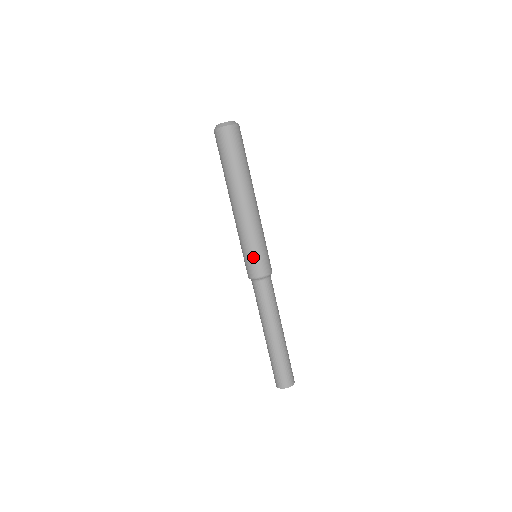
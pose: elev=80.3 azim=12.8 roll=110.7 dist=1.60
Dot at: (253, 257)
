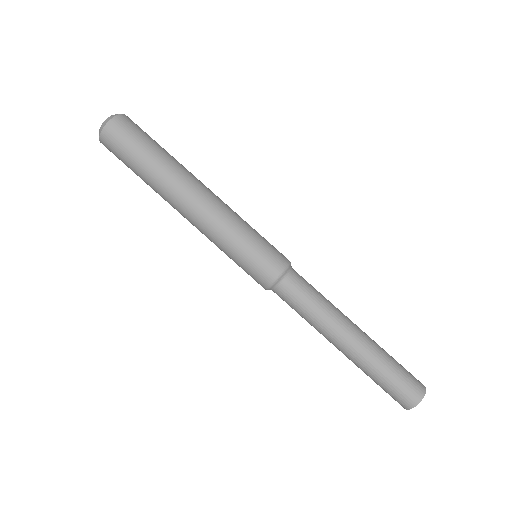
Dot at: (252, 256)
